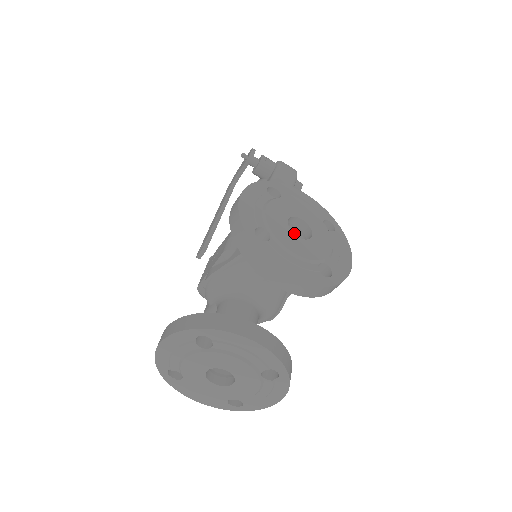
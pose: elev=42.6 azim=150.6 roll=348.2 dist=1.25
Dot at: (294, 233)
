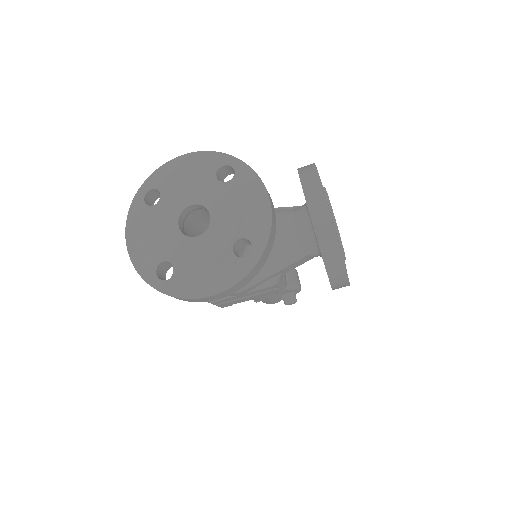
Dot at: occluded
